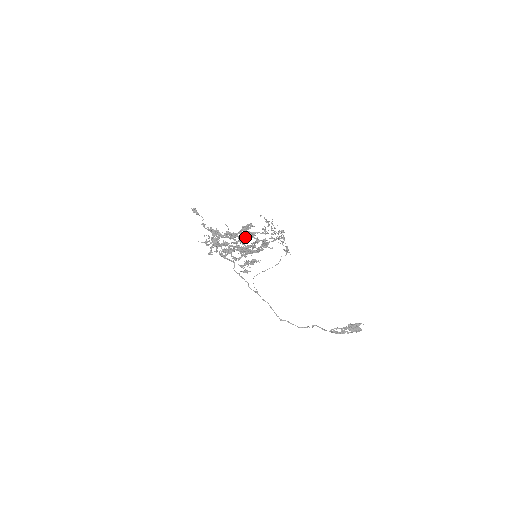
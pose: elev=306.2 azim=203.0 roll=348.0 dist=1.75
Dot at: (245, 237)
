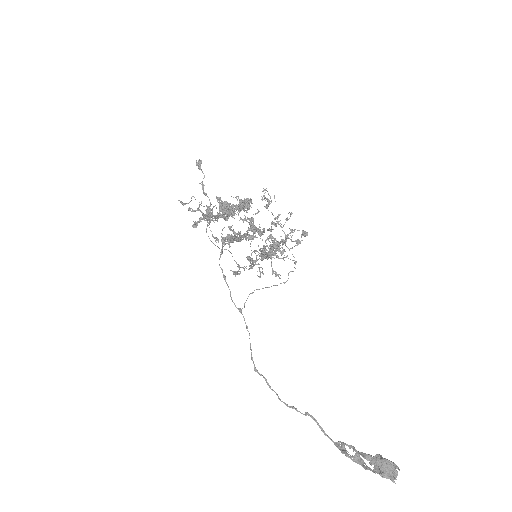
Dot at: (224, 209)
